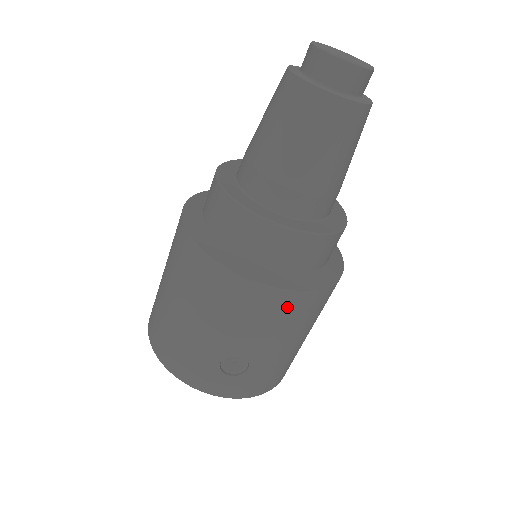
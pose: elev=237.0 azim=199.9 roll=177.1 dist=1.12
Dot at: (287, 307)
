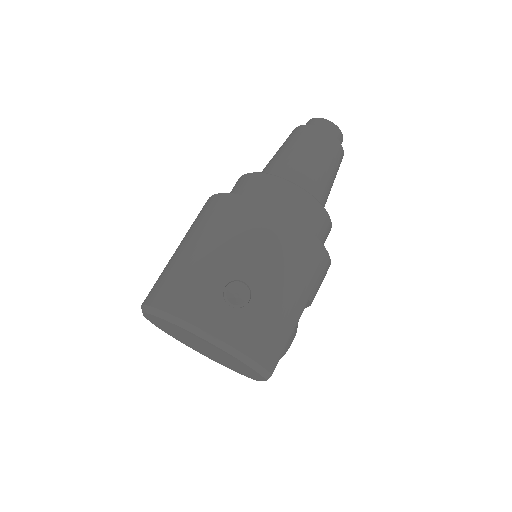
Dot at: (292, 238)
